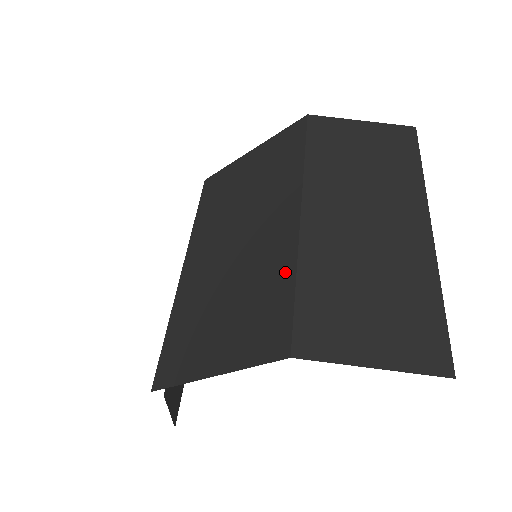
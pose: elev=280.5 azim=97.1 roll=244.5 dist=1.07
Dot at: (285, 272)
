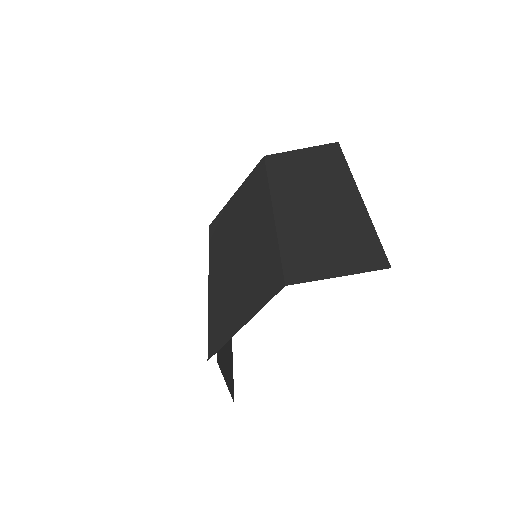
Dot at: (272, 246)
